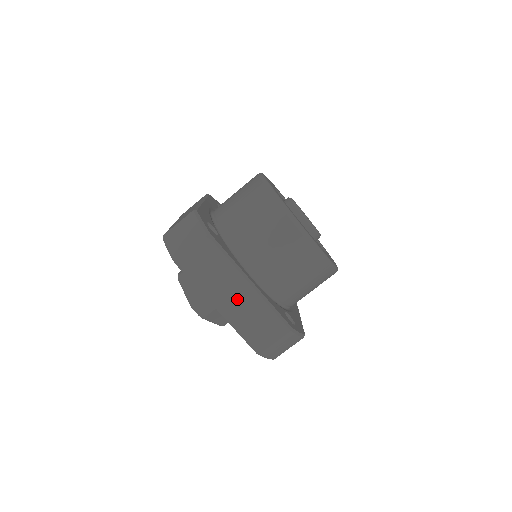
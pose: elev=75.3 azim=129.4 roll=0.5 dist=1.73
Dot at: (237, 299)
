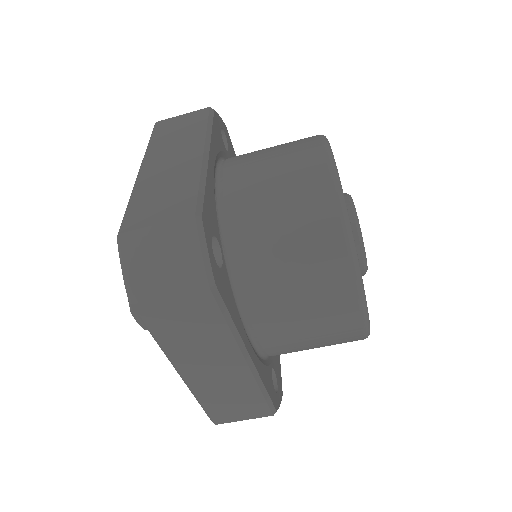
Dot at: (216, 371)
